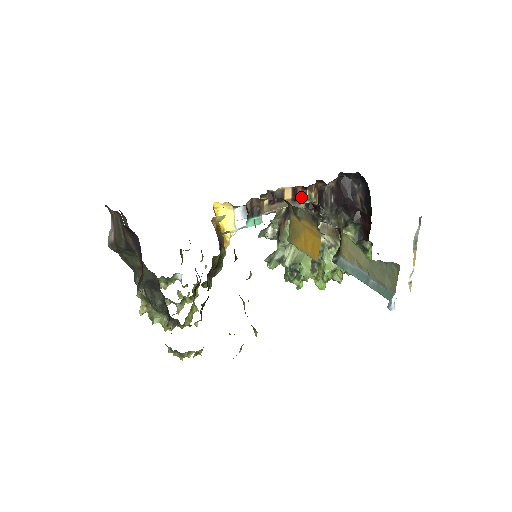
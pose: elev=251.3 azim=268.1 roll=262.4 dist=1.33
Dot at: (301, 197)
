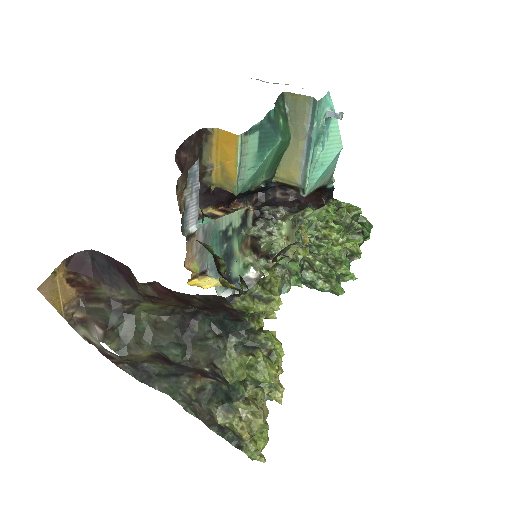
Dot at: (232, 211)
